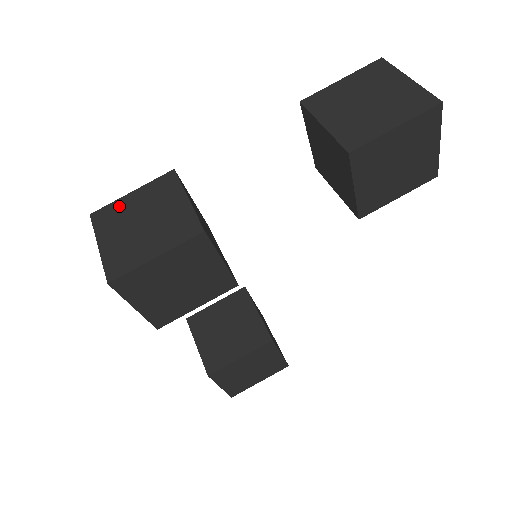
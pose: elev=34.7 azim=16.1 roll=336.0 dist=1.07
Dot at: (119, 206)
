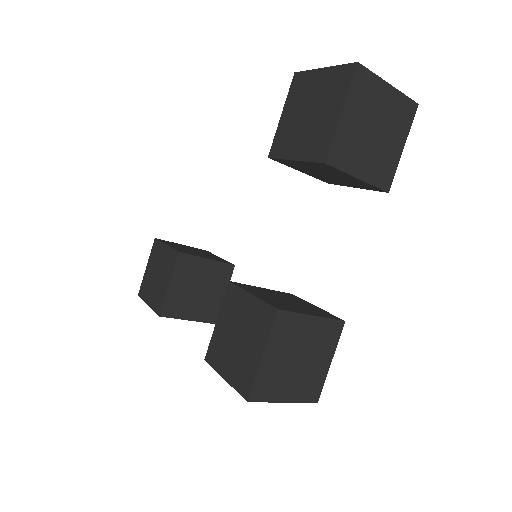
Dot at: (266, 373)
